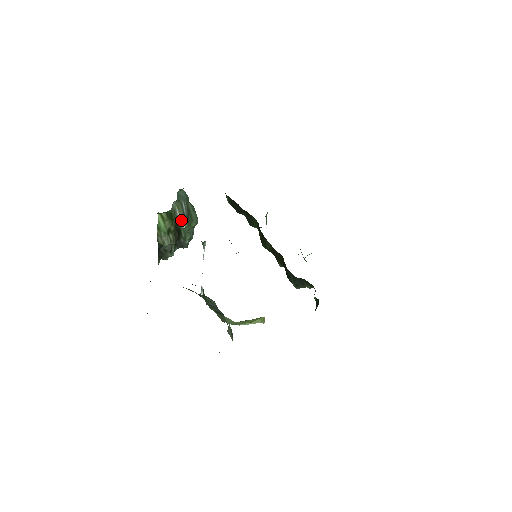
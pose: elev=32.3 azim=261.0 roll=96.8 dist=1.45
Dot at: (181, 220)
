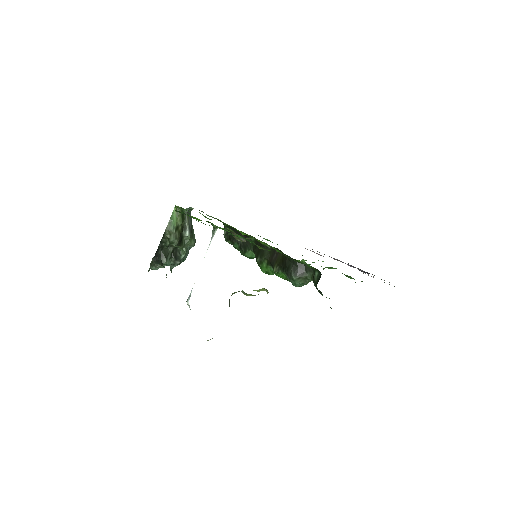
Dot at: (187, 228)
